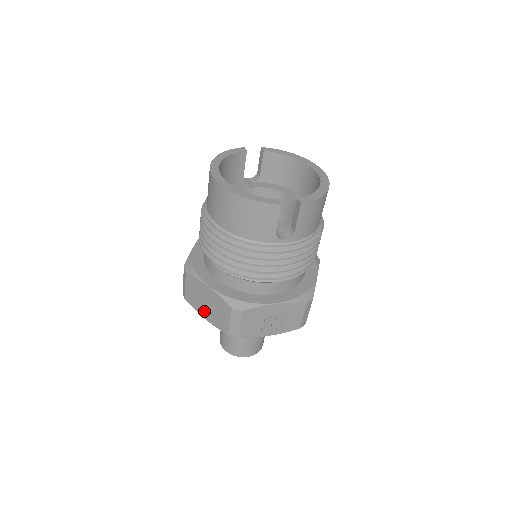
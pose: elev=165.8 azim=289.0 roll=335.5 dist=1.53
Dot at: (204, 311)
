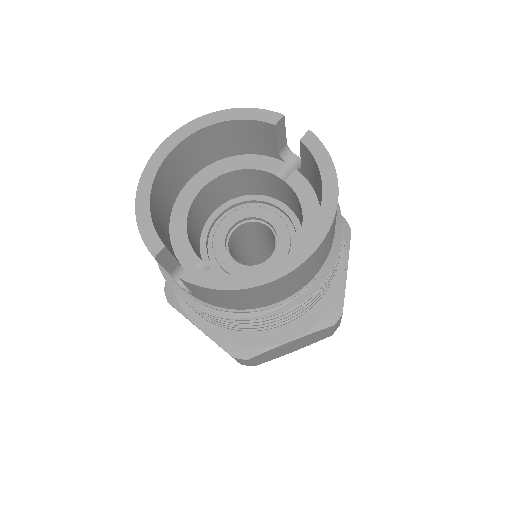
Dot at: occluded
